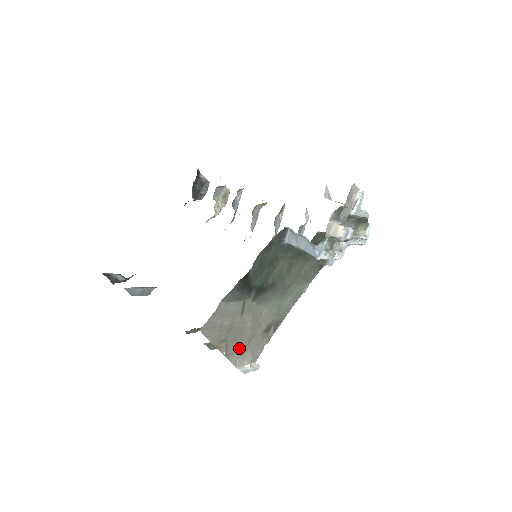
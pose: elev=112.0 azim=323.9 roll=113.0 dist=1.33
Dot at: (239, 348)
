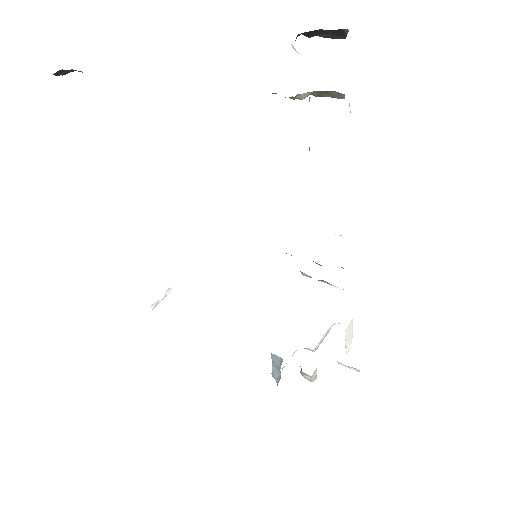
Dot at: occluded
